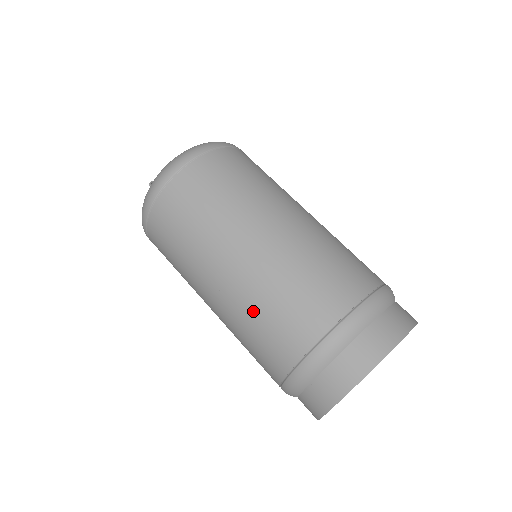
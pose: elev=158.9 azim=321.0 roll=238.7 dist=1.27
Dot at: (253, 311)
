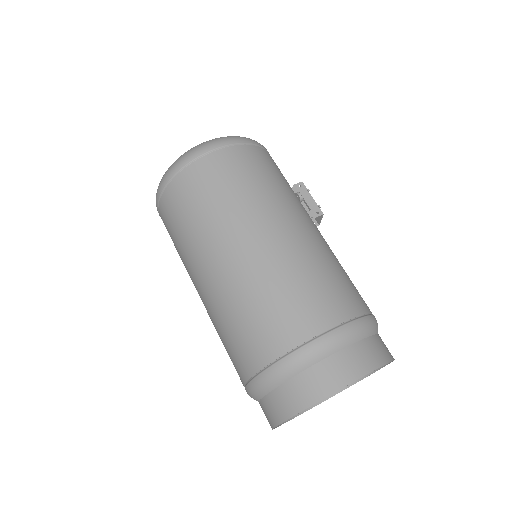
Dot at: (218, 327)
